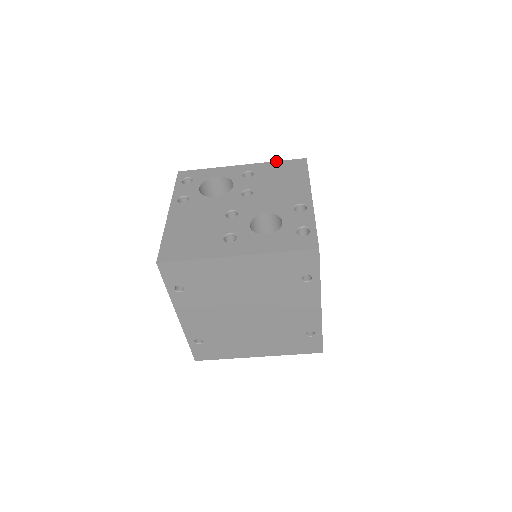
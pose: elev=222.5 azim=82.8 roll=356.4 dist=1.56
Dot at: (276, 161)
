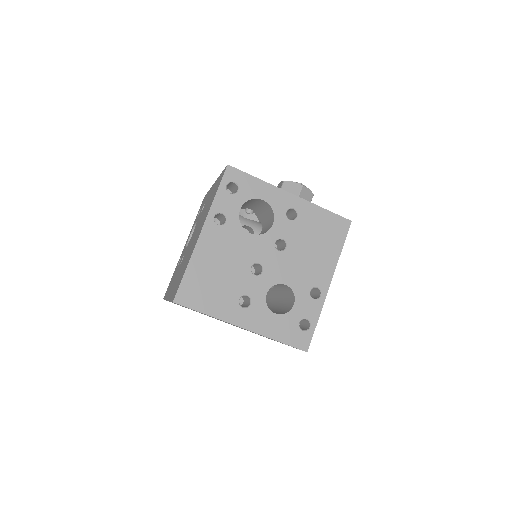
Dot at: (324, 209)
